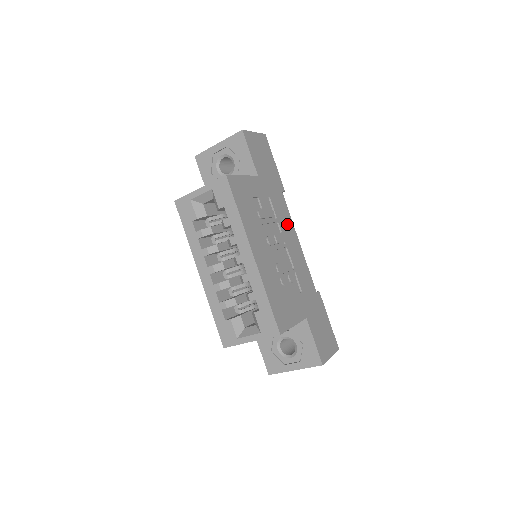
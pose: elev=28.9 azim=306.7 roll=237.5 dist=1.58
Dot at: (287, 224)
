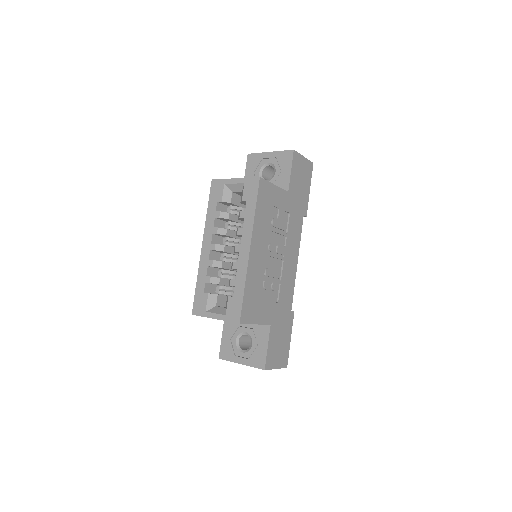
Dot at: (294, 243)
